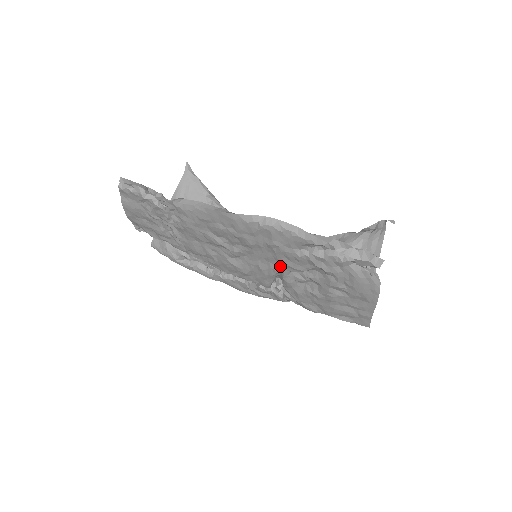
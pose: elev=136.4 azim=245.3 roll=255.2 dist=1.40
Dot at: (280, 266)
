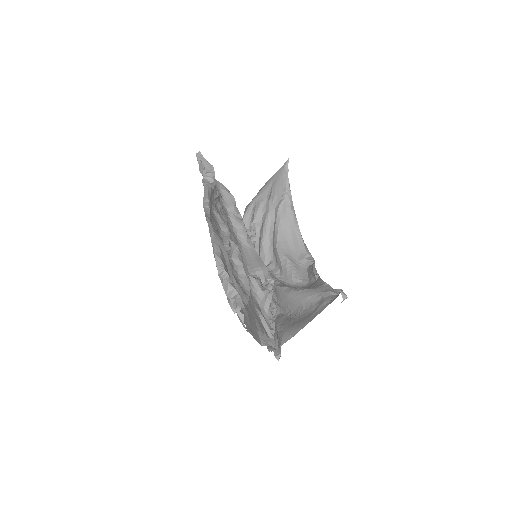
Dot at: occluded
